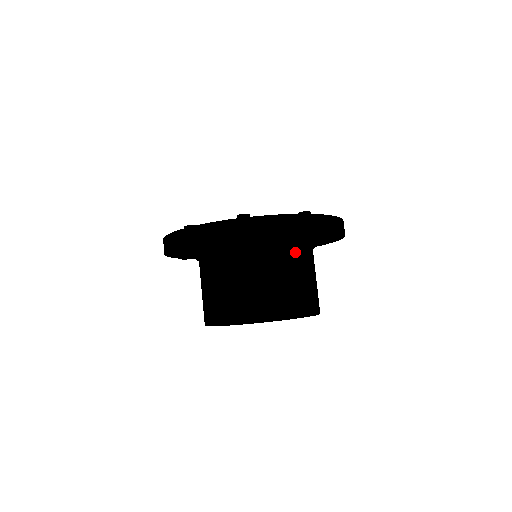
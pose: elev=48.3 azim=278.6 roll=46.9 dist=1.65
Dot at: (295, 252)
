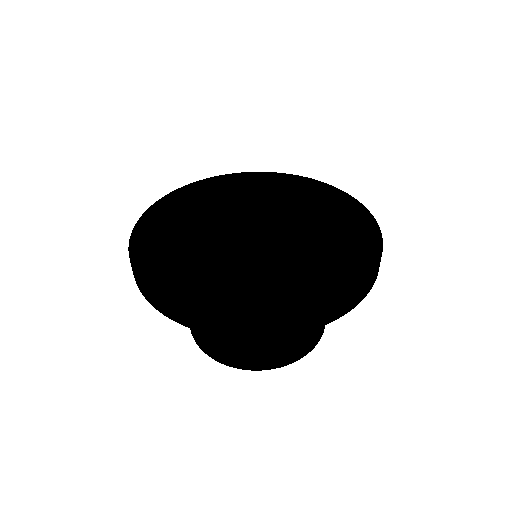
Dot at: occluded
